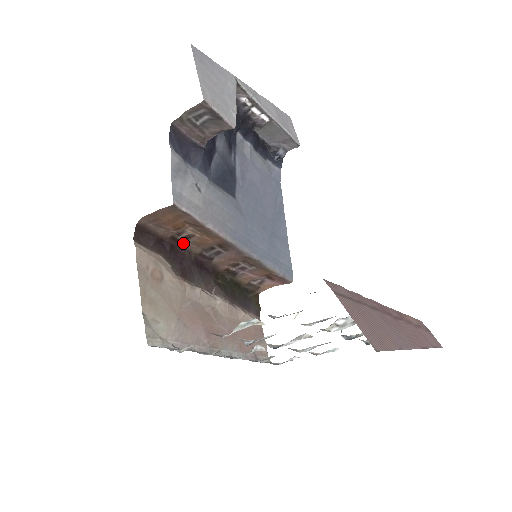
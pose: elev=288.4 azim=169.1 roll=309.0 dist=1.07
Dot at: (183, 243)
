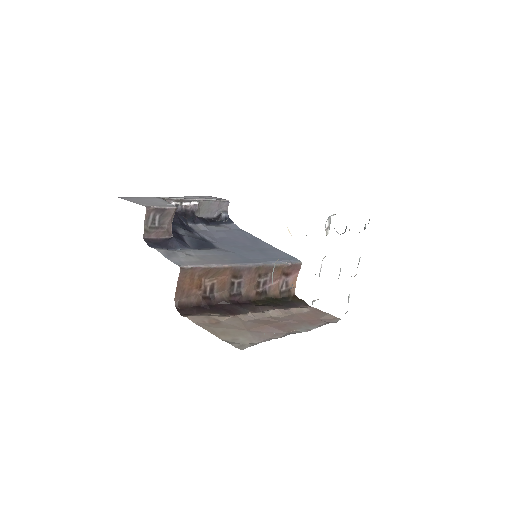
Dot at: (213, 297)
